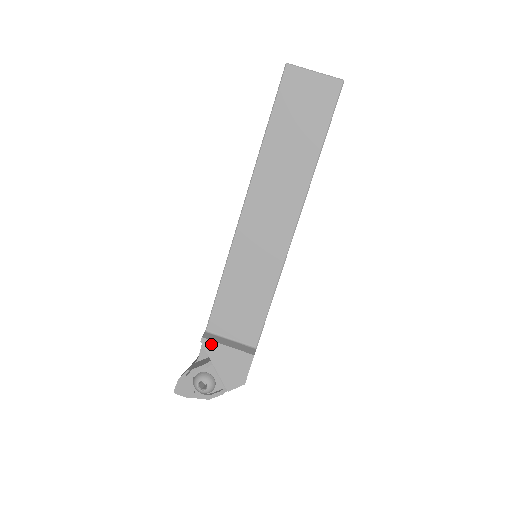
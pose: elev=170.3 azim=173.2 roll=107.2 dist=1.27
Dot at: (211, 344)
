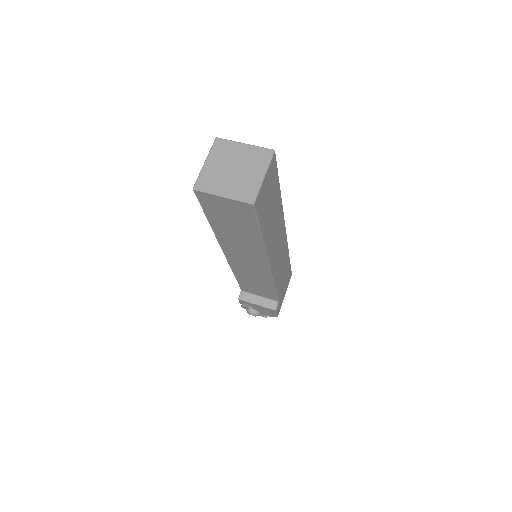
Dot at: (246, 302)
